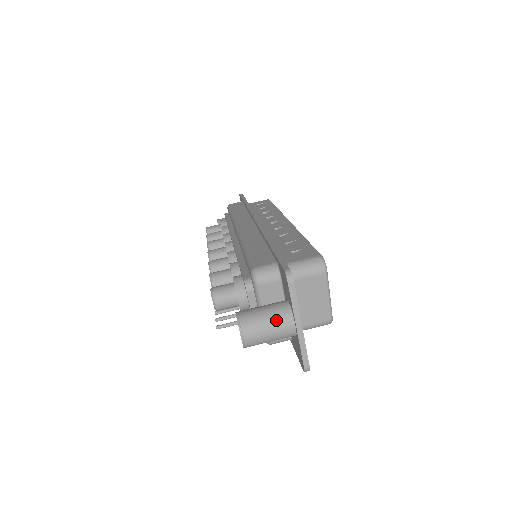
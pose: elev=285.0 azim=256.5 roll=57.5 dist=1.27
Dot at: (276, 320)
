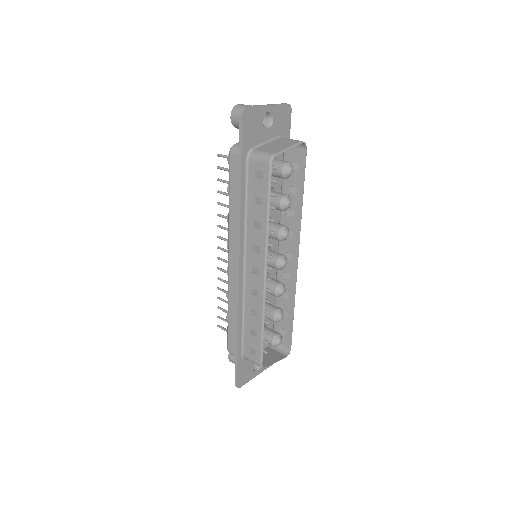
Dot at: occluded
